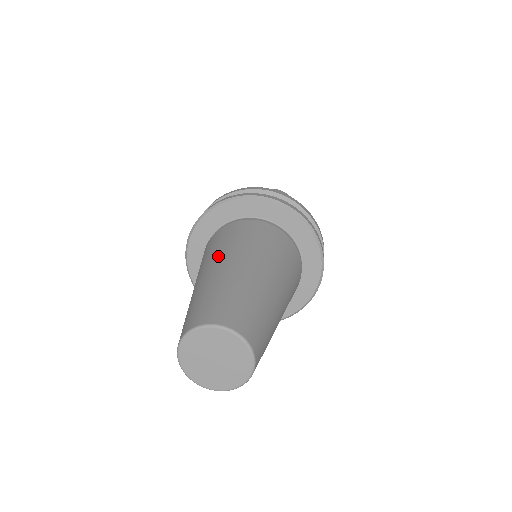
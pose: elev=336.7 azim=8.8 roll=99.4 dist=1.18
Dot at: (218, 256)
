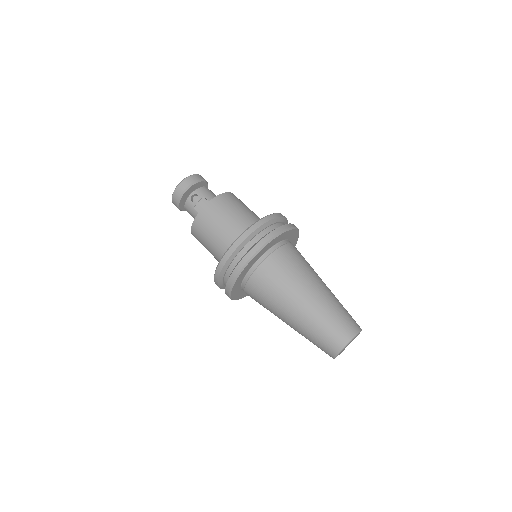
Dot at: (283, 309)
